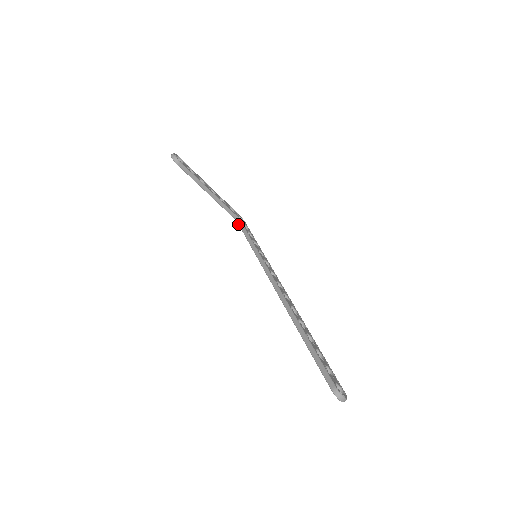
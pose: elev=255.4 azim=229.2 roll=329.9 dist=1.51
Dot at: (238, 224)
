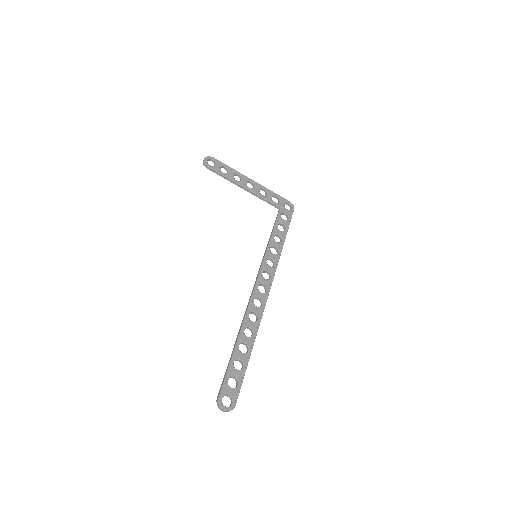
Dot at: (277, 214)
